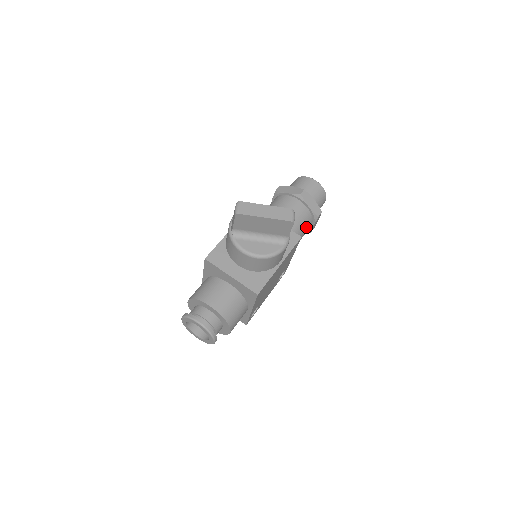
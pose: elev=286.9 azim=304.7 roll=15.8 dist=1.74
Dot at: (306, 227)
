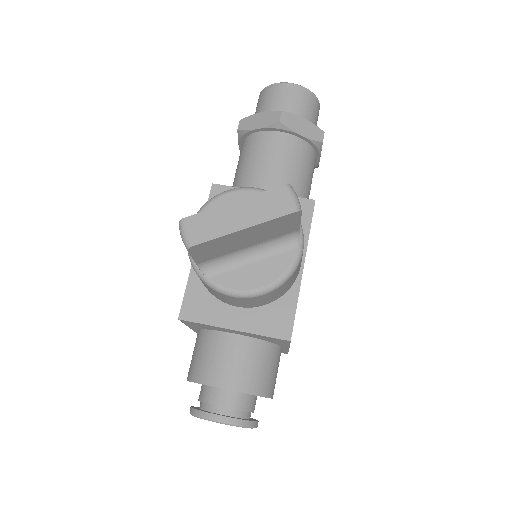
Dot at: (310, 168)
